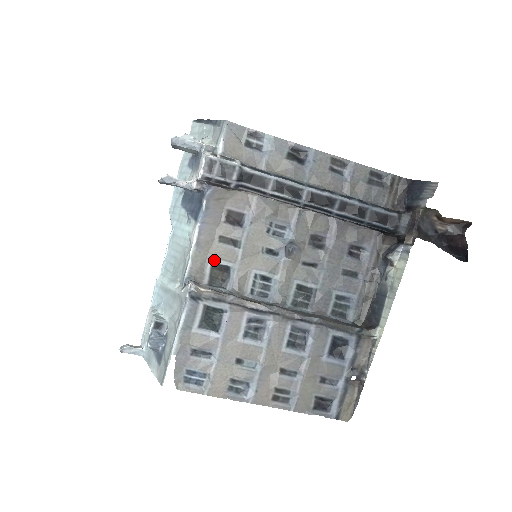
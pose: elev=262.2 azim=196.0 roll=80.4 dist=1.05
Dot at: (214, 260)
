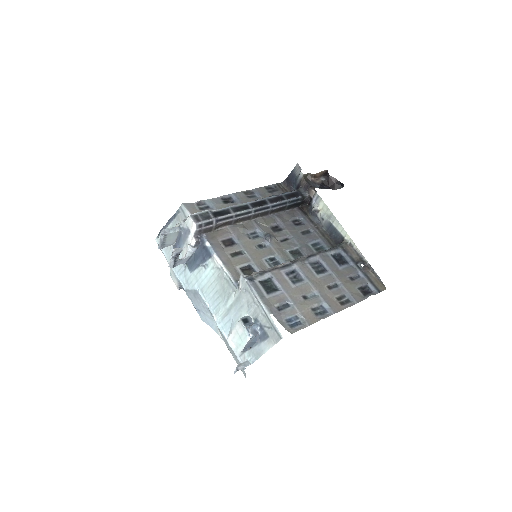
Dot at: (239, 266)
